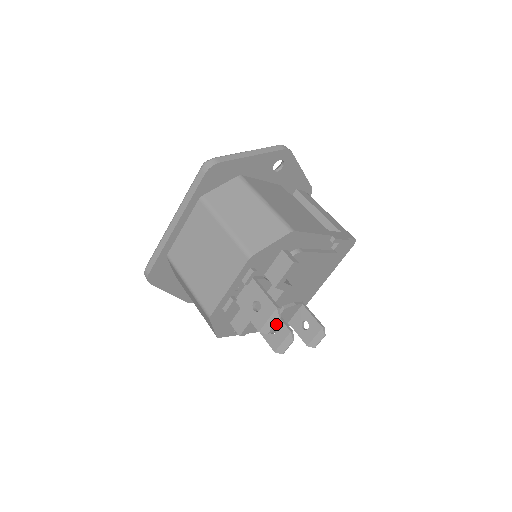
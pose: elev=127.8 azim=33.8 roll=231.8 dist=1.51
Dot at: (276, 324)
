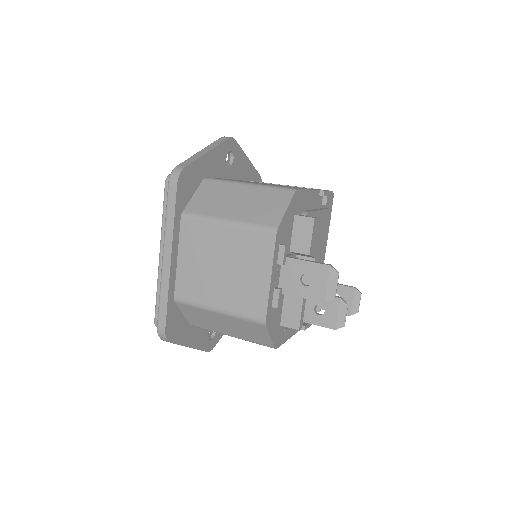
Dot at: (320, 302)
